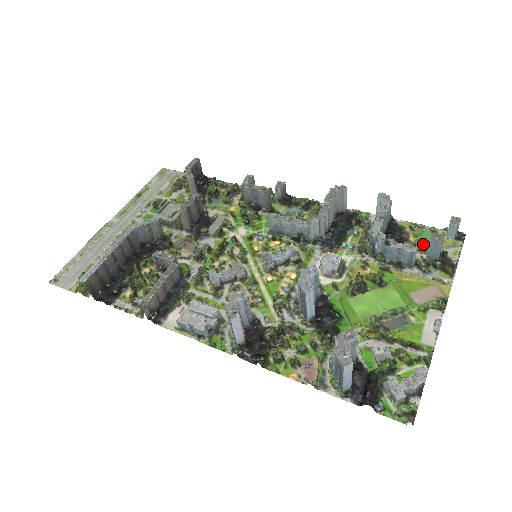
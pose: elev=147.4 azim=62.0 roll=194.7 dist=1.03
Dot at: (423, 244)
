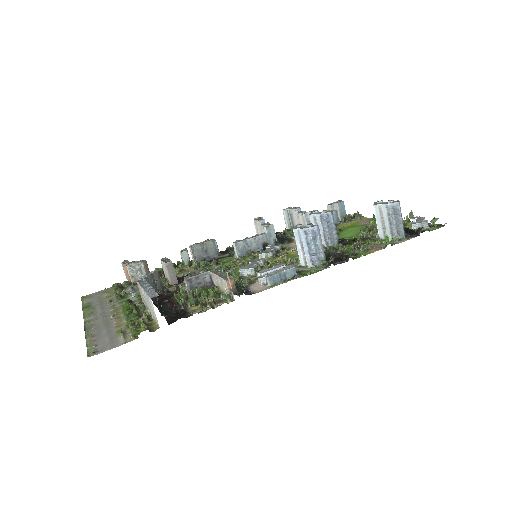
Dot at: occluded
